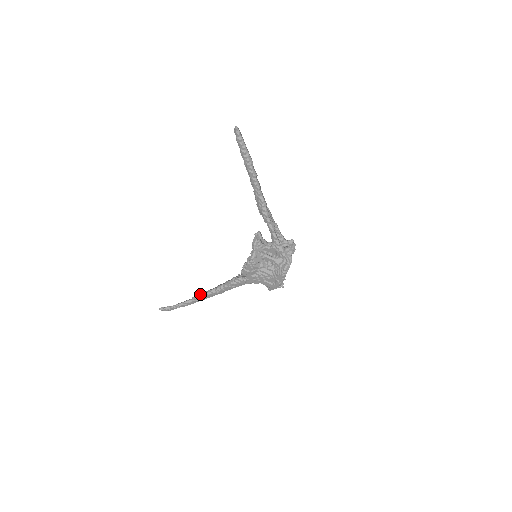
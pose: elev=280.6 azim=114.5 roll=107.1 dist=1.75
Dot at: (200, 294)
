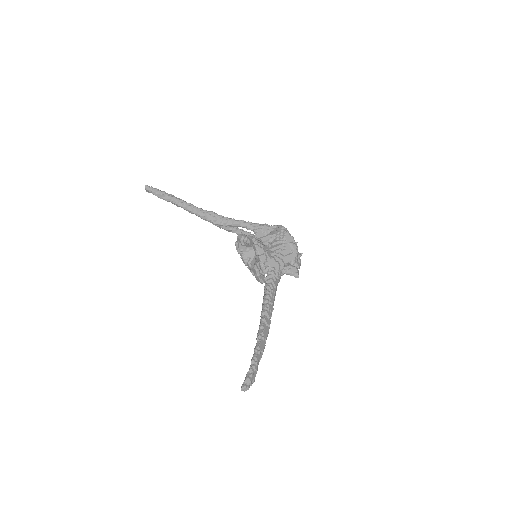
Dot at: (258, 330)
